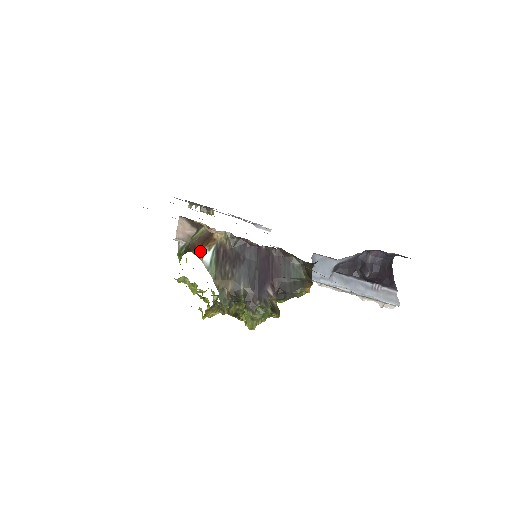
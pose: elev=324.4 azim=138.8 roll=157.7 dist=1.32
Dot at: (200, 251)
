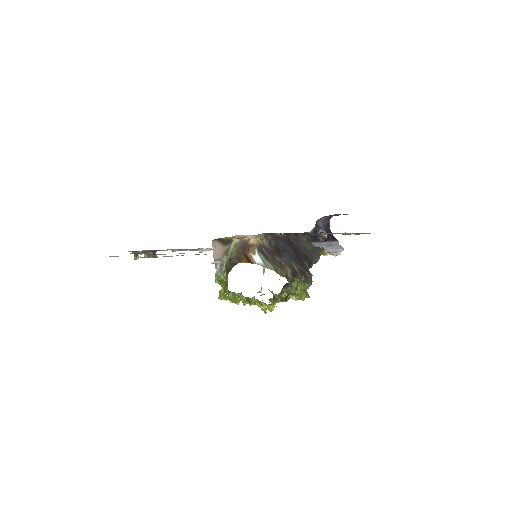
Dot at: (248, 258)
